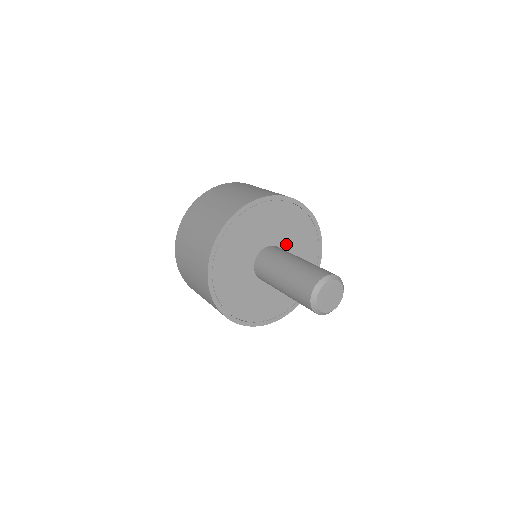
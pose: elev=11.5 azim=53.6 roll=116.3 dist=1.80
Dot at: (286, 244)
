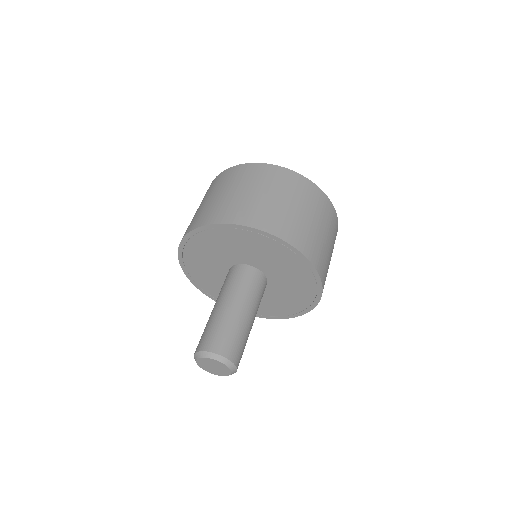
Dot at: (262, 265)
